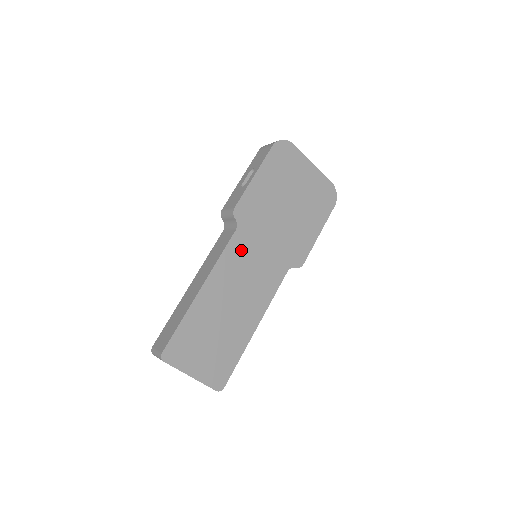
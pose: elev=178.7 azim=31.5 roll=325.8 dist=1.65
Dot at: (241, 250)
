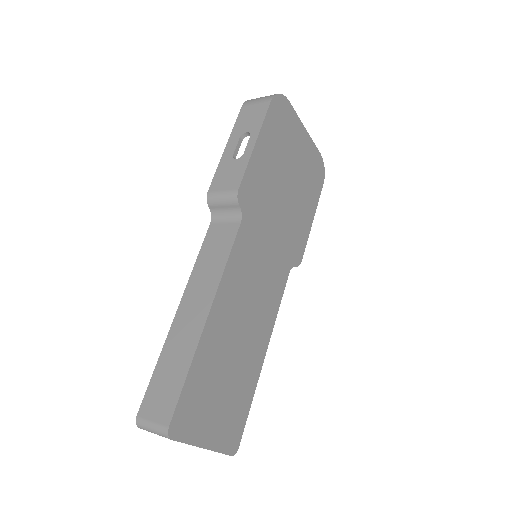
Dot at: (247, 251)
